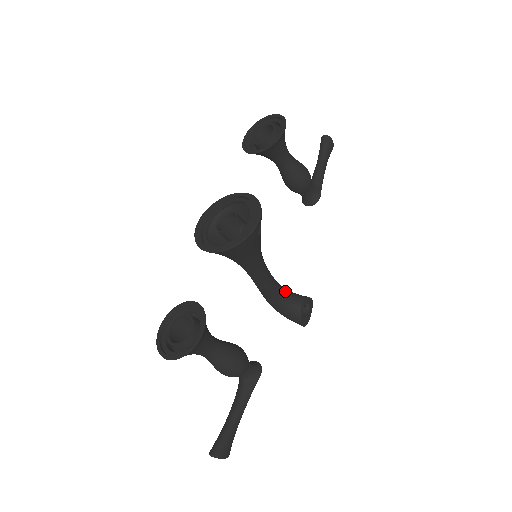
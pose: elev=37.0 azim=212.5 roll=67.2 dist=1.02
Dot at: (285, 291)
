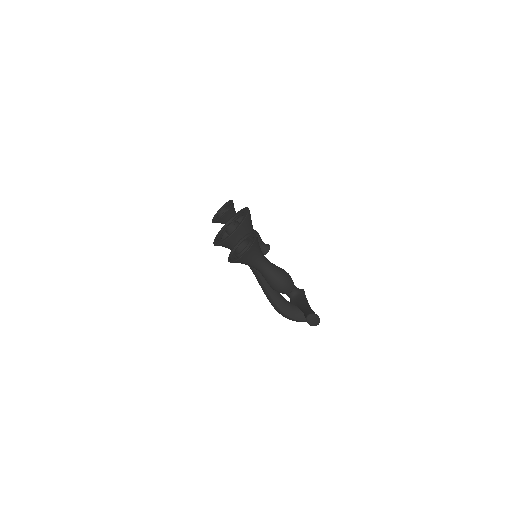
Dot at: occluded
